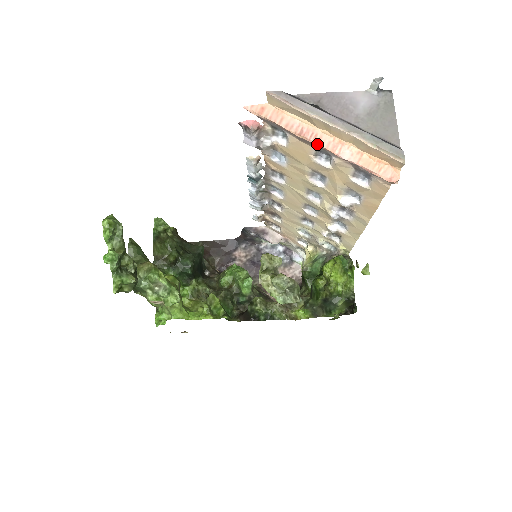
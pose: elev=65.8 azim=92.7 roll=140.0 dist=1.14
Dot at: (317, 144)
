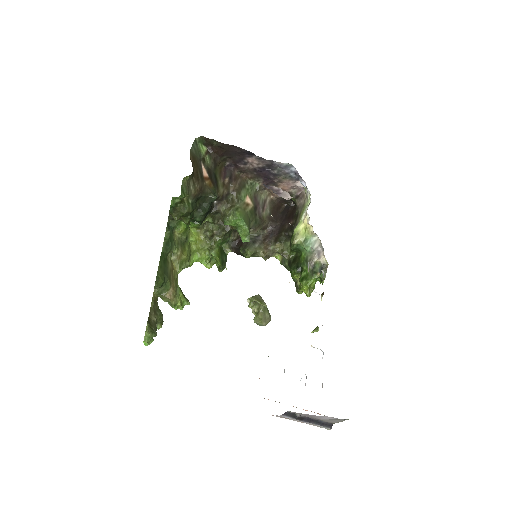
Dot at: occluded
